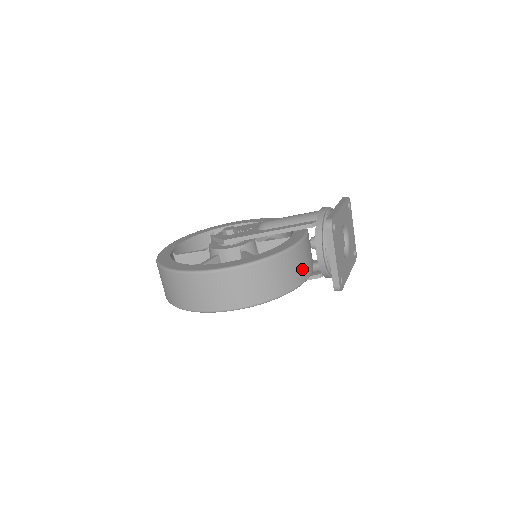
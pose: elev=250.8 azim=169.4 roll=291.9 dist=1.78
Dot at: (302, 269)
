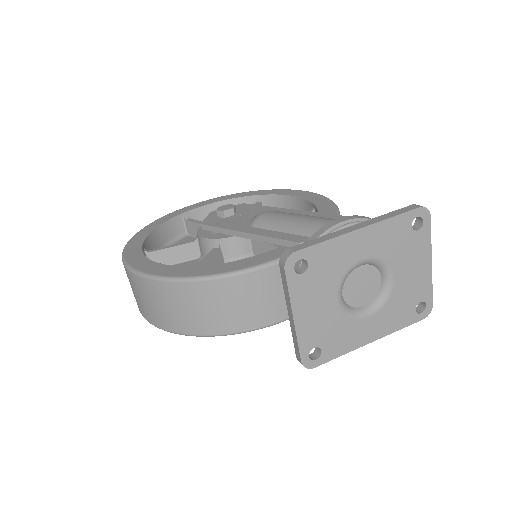
Dot at: (256, 309)
